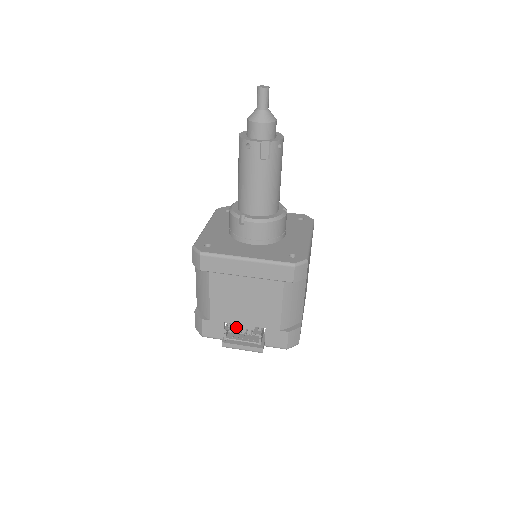
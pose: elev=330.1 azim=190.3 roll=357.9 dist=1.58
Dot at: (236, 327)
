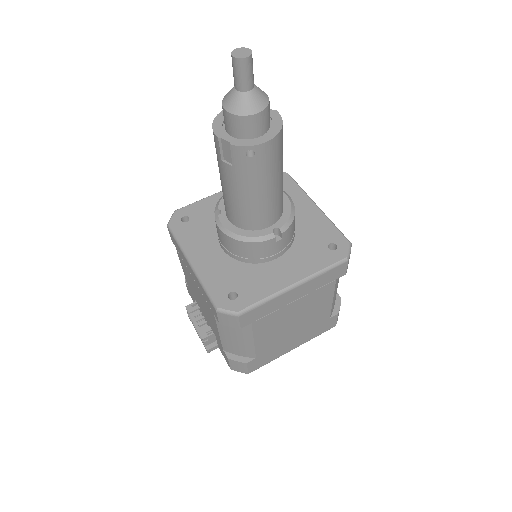
Dot at: (201, 311)
